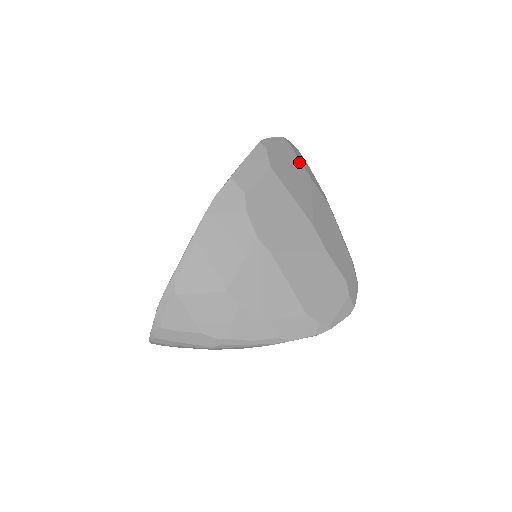
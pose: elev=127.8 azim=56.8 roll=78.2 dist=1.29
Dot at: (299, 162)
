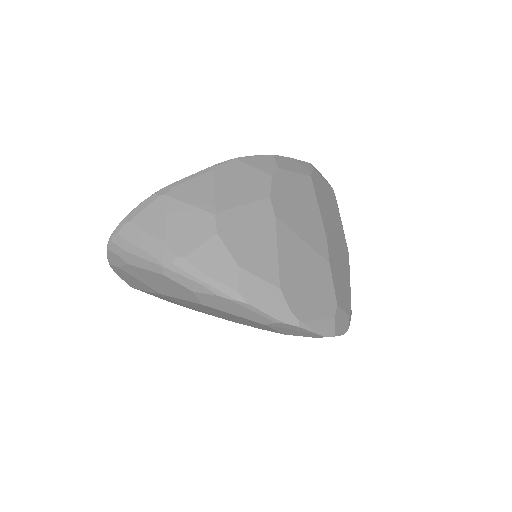
Dot at: (337, 208)
